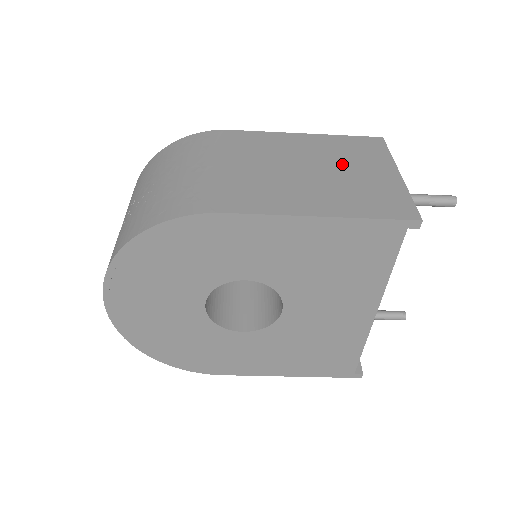
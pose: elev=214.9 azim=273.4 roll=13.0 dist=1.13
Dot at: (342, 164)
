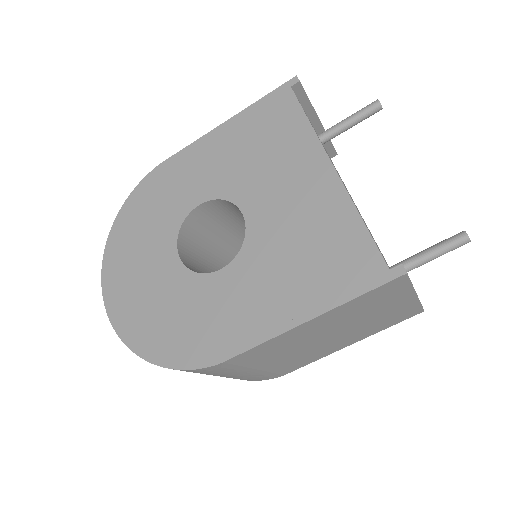
Dot at: occluded
